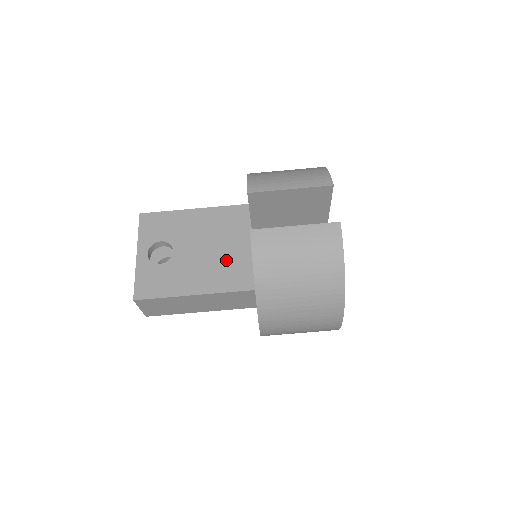
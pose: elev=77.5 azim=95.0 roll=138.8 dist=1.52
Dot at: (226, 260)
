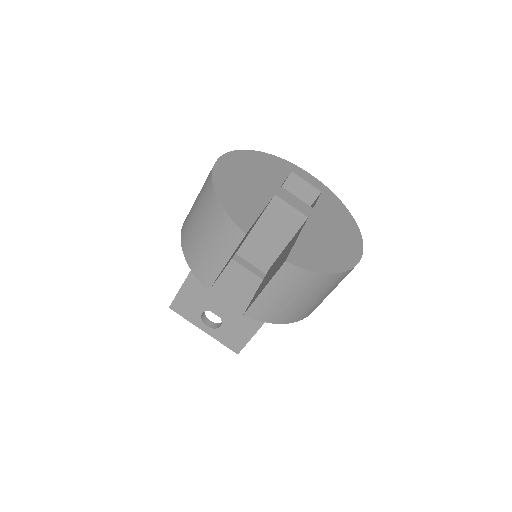
Dot at: (248, 293)
